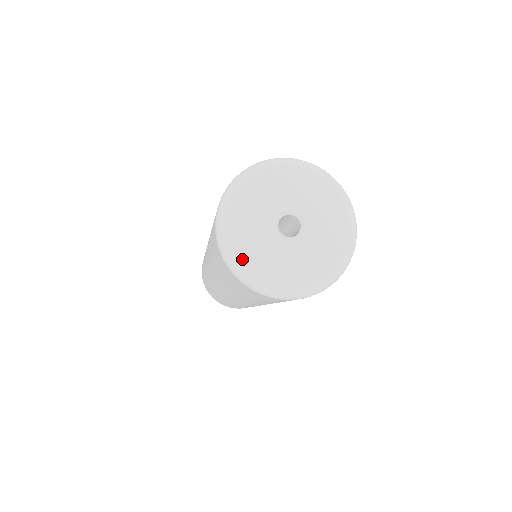
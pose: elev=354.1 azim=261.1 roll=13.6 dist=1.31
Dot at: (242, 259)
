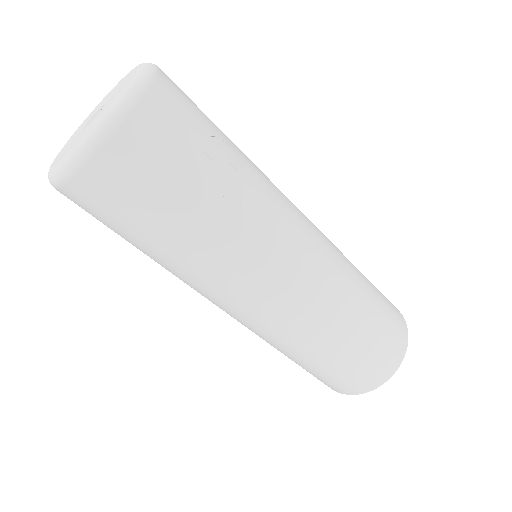
Dot at: (55, 159)
